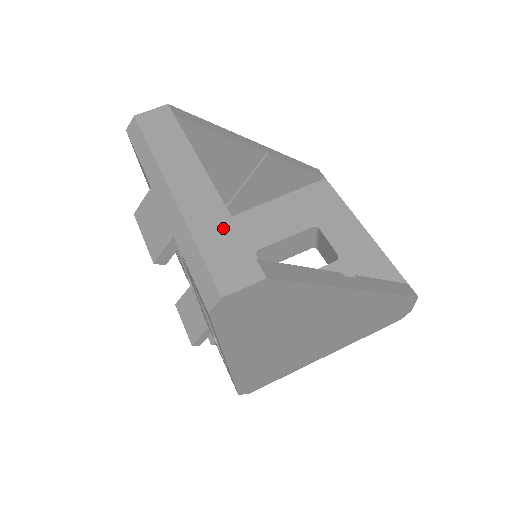
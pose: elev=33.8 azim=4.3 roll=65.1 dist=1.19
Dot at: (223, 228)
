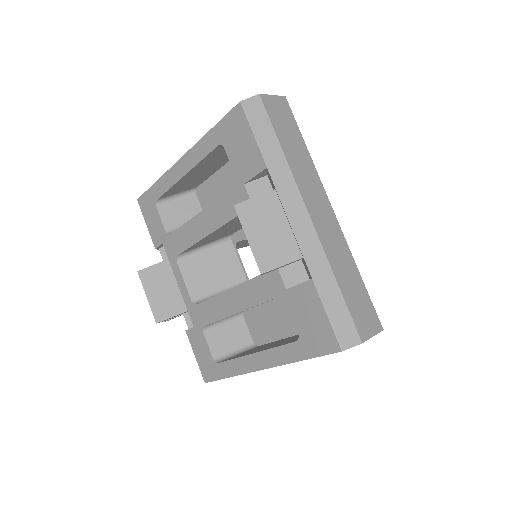
Dot at: (351, 271)
